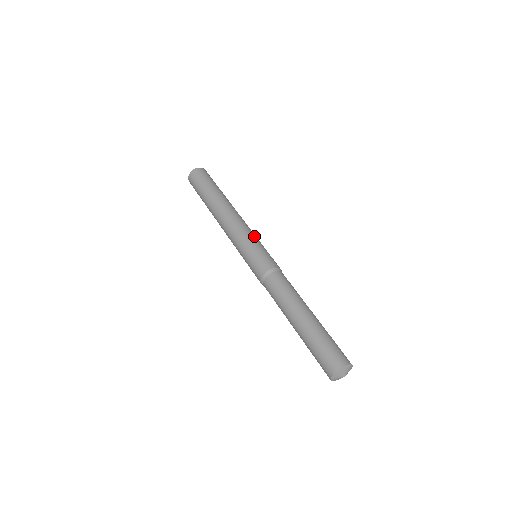
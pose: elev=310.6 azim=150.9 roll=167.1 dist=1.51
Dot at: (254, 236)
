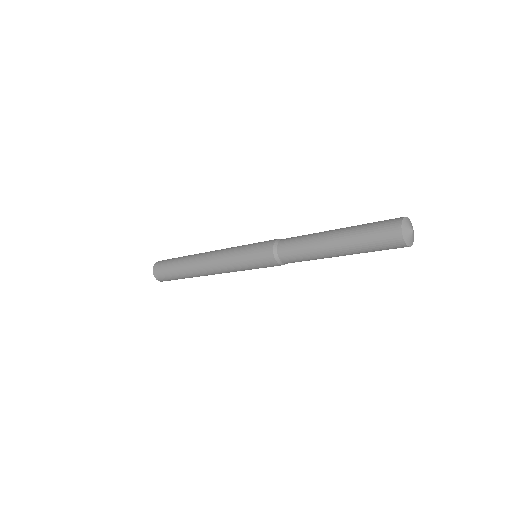
Dot at: (240, 246)
